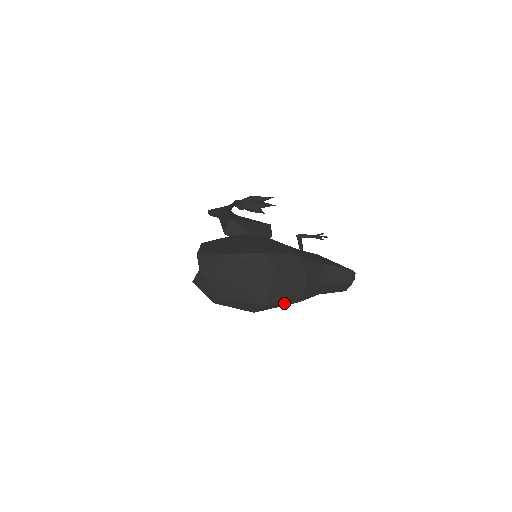
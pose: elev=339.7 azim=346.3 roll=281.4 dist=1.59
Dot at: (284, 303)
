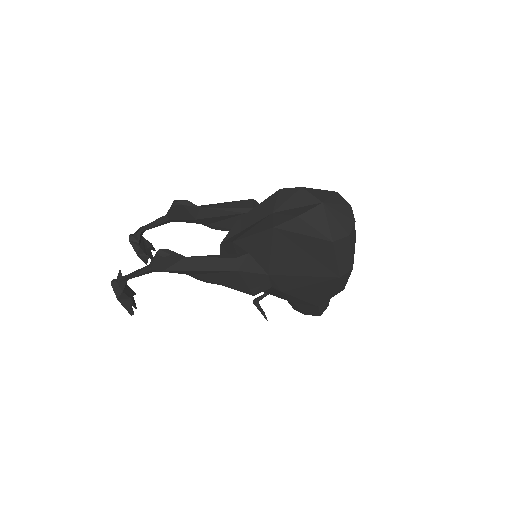
Dot at: occluded
